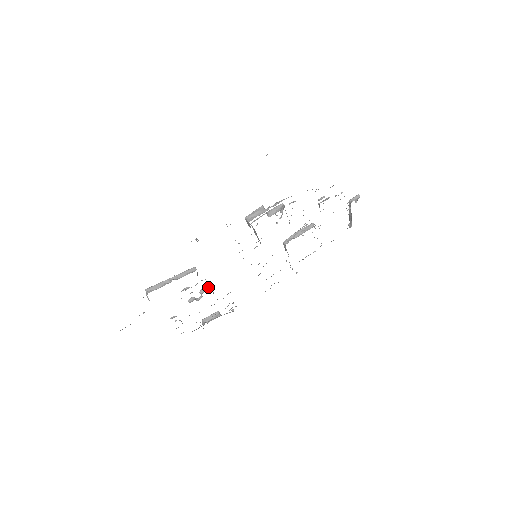
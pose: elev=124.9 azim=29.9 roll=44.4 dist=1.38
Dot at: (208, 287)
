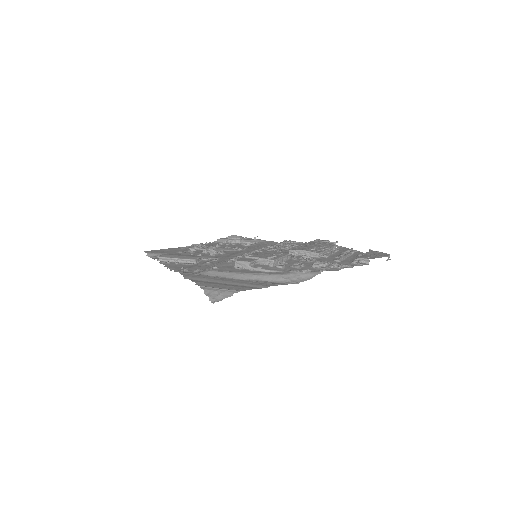
Dot at: (216, 252)
